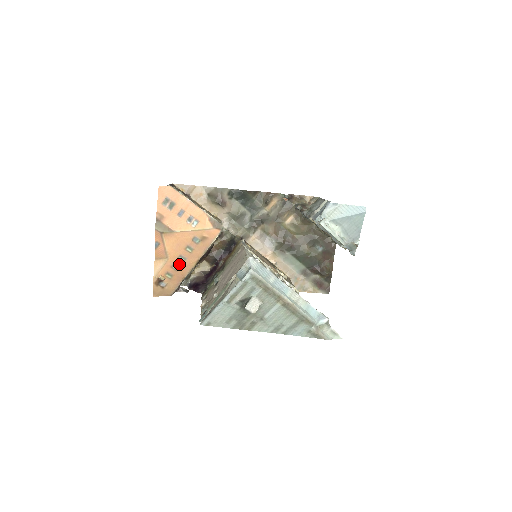
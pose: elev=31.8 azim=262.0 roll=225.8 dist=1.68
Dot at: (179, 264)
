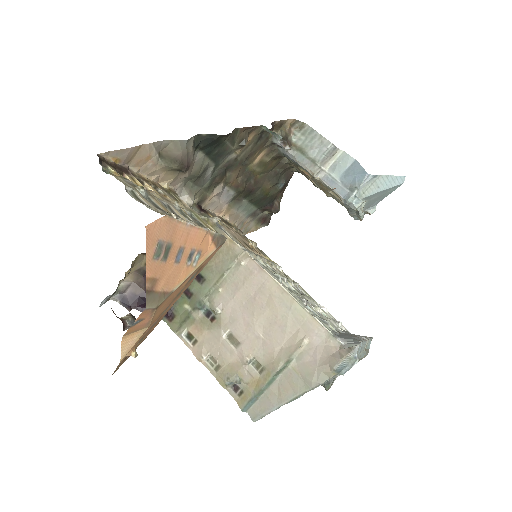
Dot at: (158, 319)
